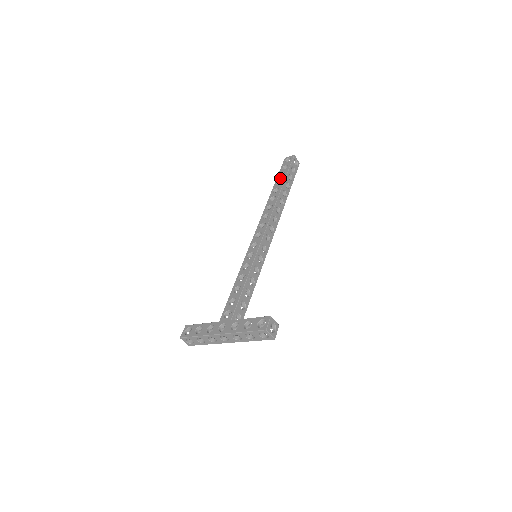
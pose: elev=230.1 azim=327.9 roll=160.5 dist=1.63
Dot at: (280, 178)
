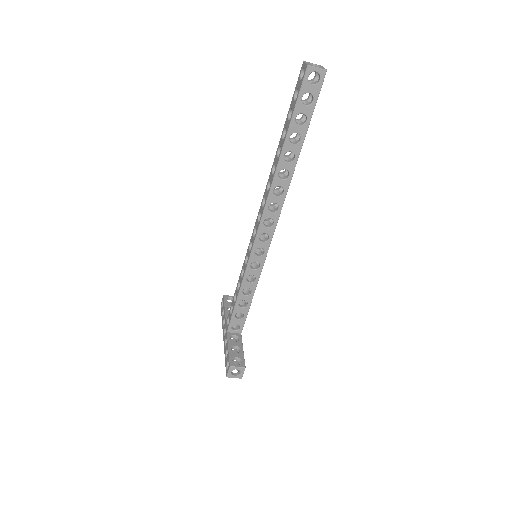
Dot at: (286, 123)
